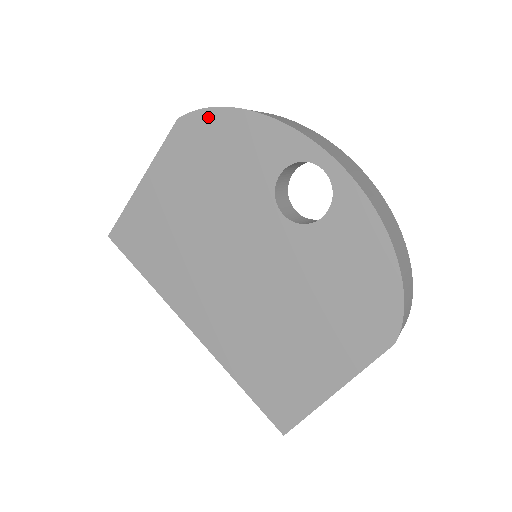
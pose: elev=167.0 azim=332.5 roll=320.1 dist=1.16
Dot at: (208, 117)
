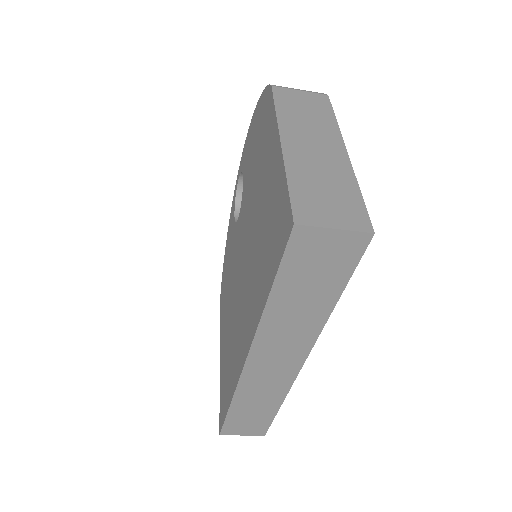
Dot at: (223, 276)
